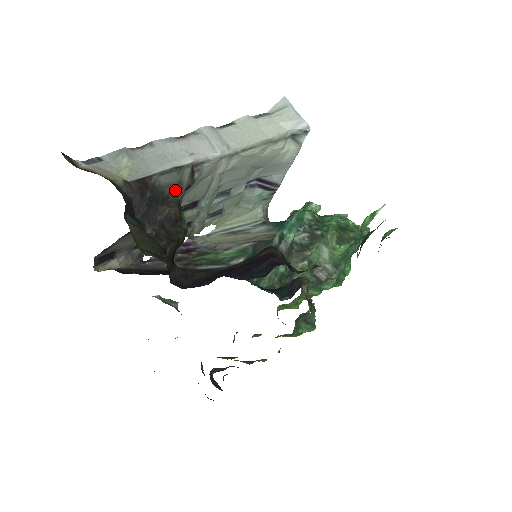
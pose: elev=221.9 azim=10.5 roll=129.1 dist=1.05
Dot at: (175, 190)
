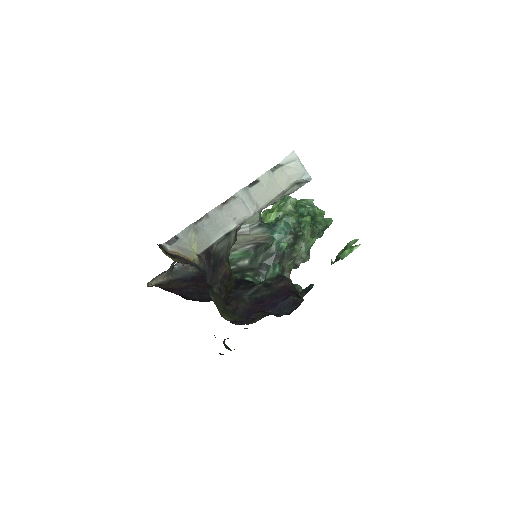
Dot at: (226, 251)
